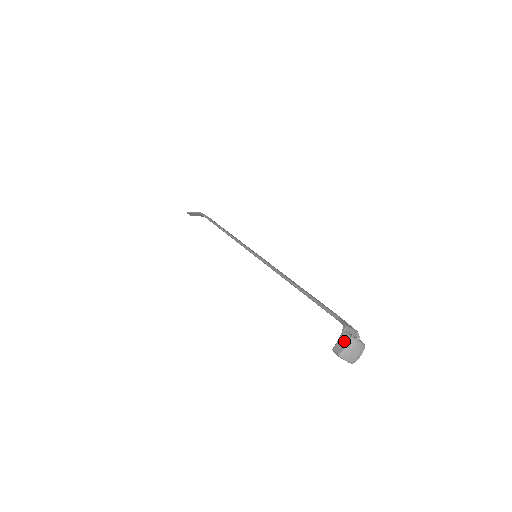
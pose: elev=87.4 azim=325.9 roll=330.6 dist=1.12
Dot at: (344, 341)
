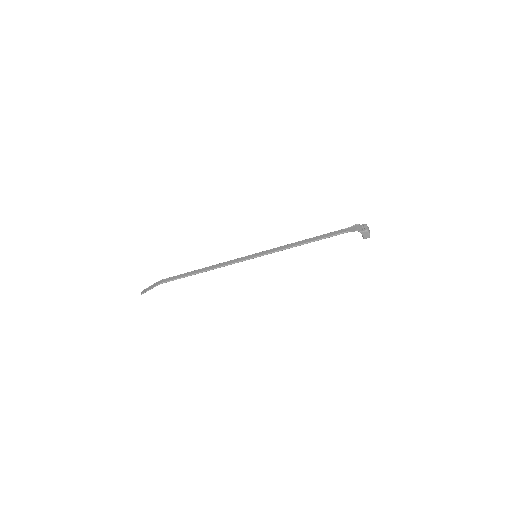
Dot at: (366, 234)
